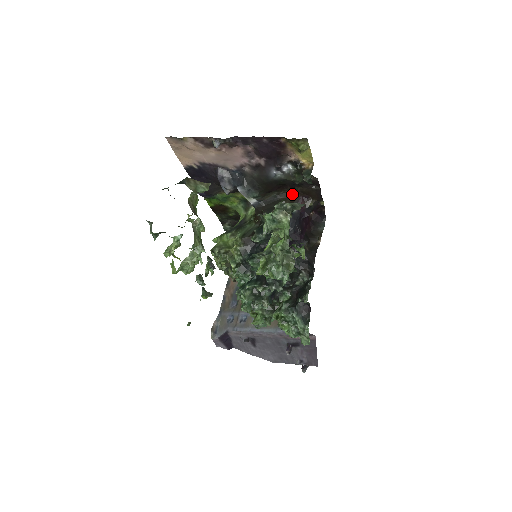
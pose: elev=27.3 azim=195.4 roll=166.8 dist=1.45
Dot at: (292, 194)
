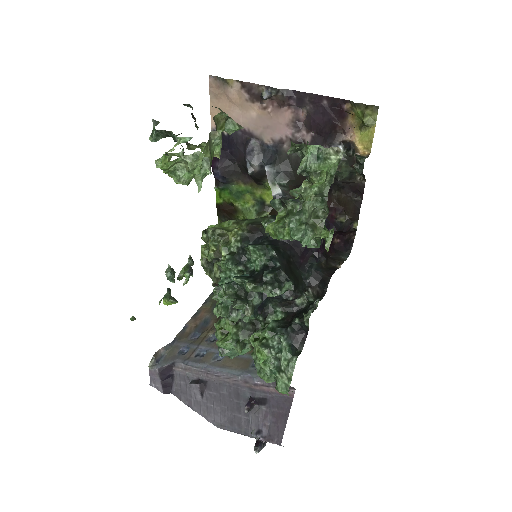
Dot at: occluded
